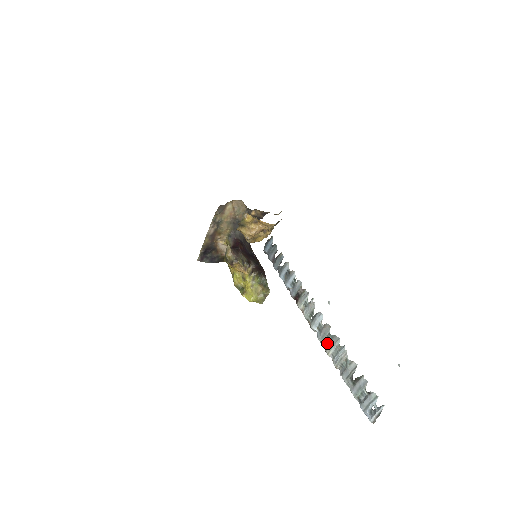
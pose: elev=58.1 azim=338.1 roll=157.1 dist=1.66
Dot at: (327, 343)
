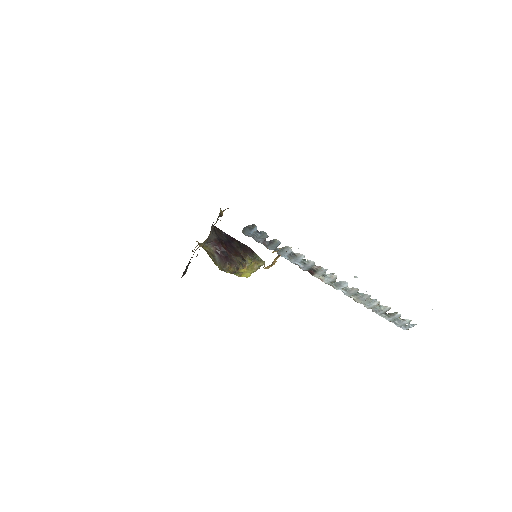
Dot at: (357, 298)
